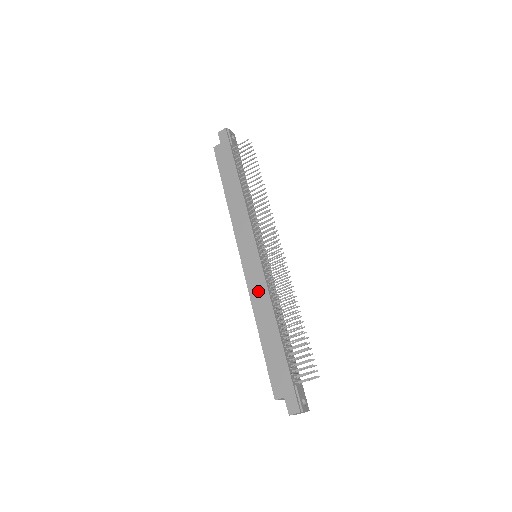
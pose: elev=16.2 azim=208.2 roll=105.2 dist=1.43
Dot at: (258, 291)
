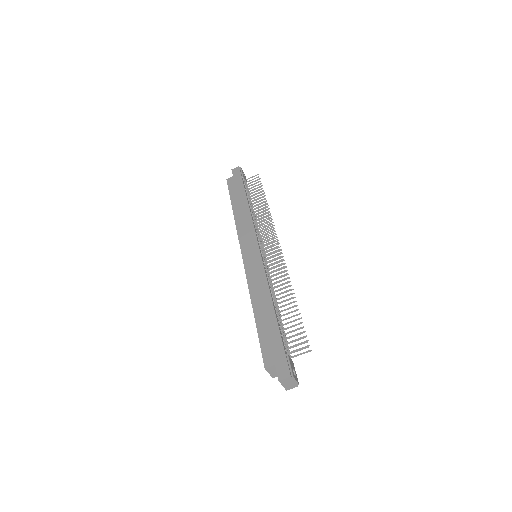
Dot at: (256, 278)
